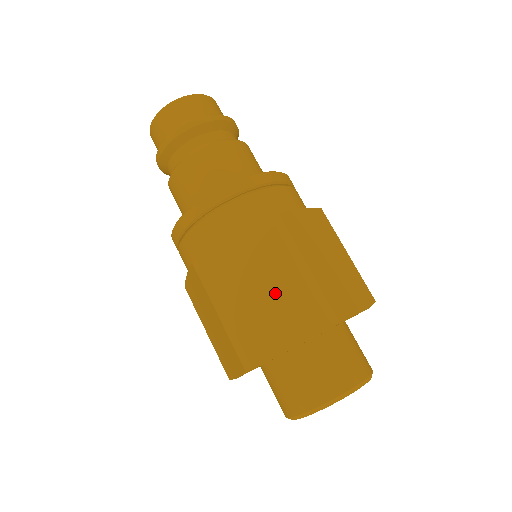
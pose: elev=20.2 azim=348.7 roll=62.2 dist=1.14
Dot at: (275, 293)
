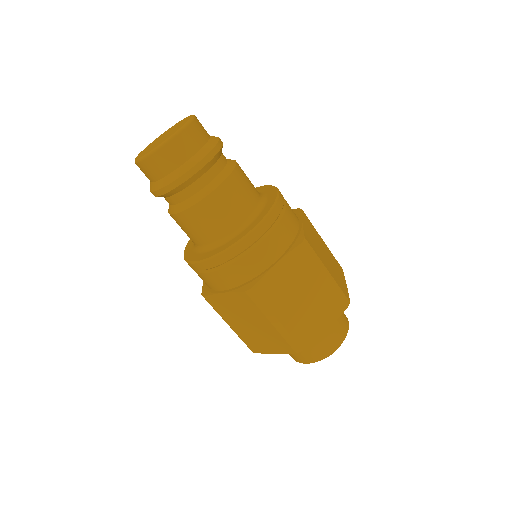
Dot at: (312, 297)
